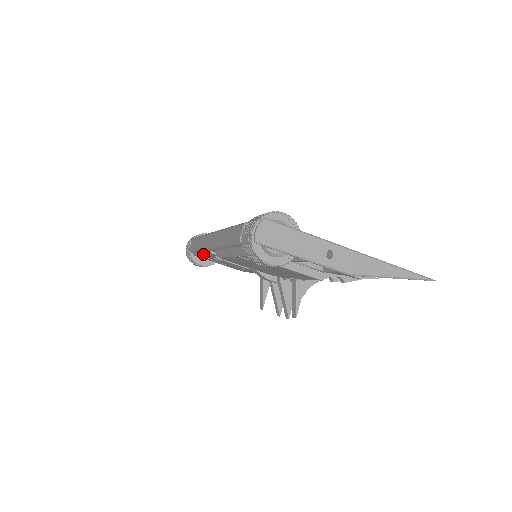
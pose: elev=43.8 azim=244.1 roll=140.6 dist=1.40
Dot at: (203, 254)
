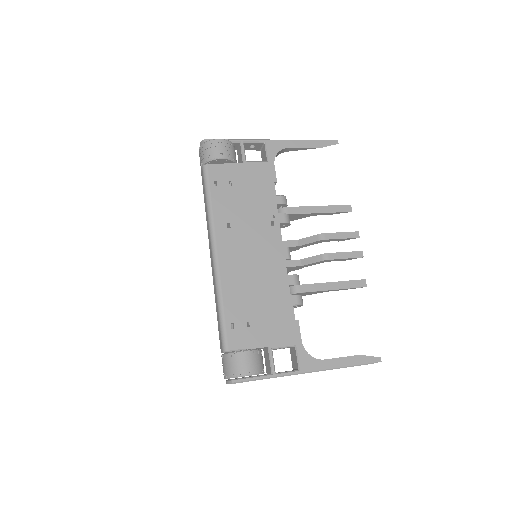
Dot at: occluded
